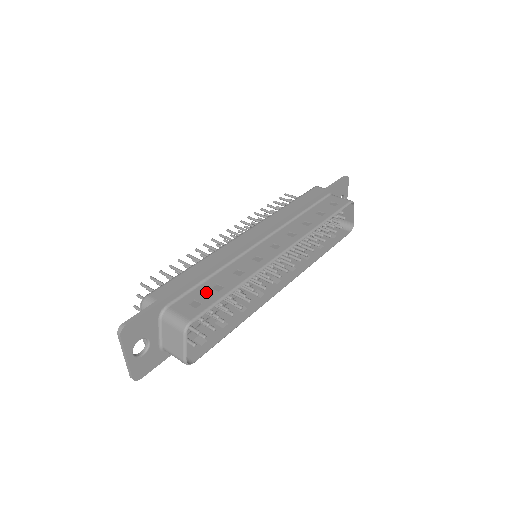
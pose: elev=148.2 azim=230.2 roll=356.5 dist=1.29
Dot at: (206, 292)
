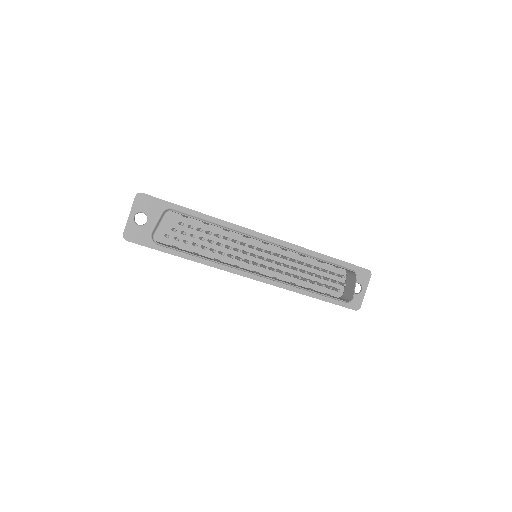
Dot at: occluded
